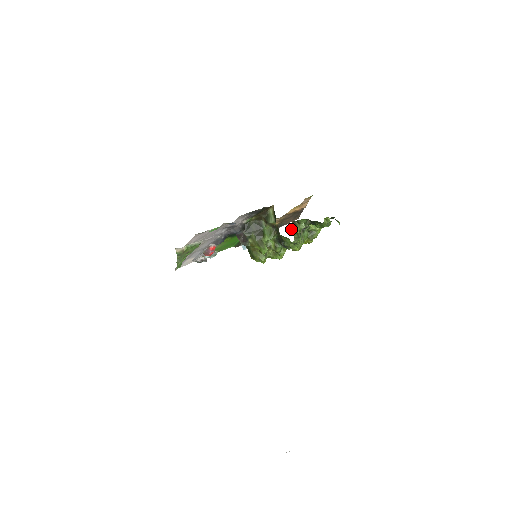
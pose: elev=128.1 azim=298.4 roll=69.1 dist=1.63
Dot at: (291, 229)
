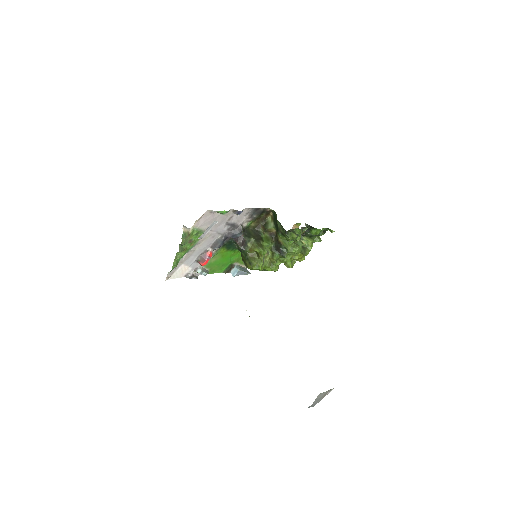
Dot at: occluded
